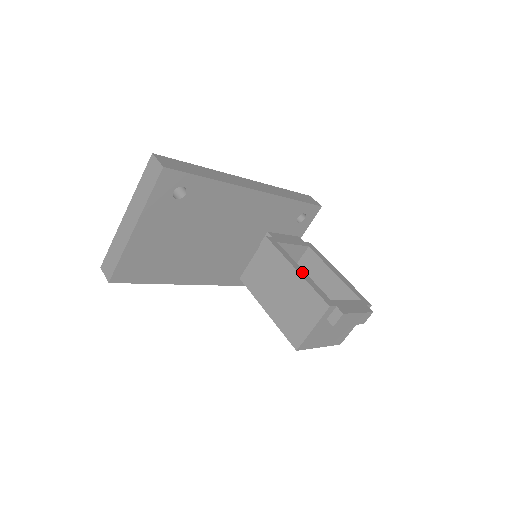
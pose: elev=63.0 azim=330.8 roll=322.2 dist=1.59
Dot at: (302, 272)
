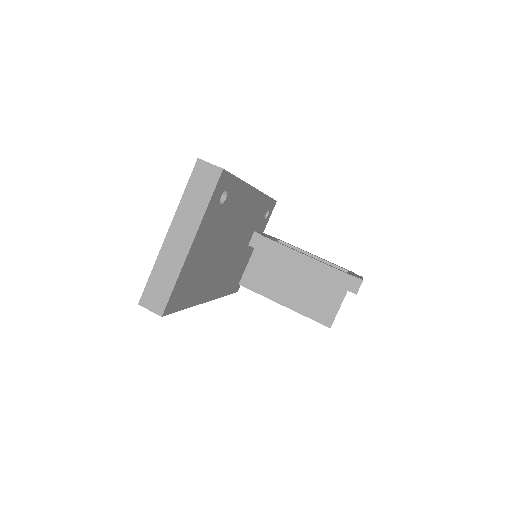
Dot at: (311, 257)
